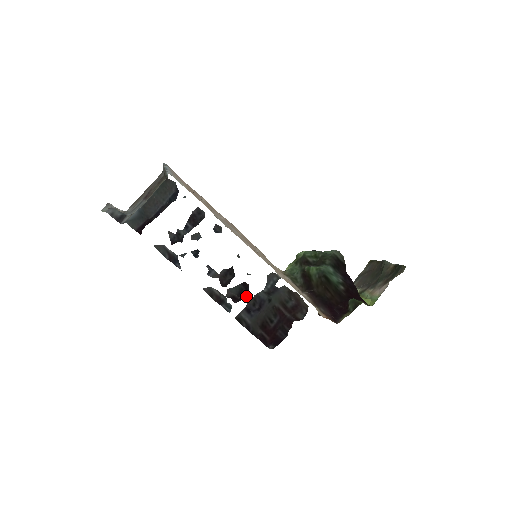
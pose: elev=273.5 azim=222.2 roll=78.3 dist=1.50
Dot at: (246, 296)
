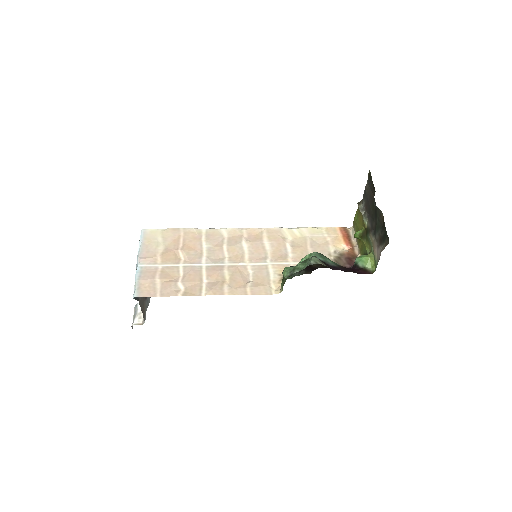
Dot at: occluded
